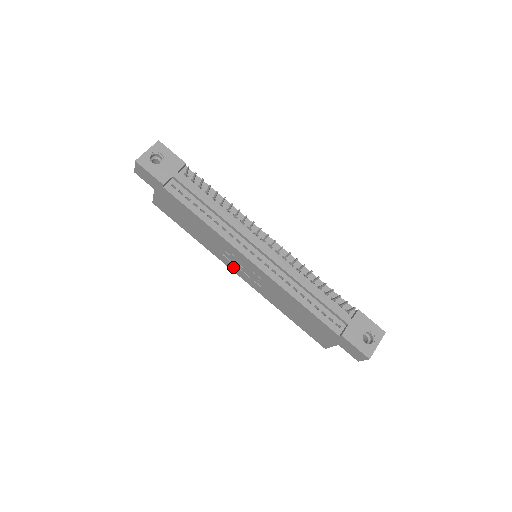
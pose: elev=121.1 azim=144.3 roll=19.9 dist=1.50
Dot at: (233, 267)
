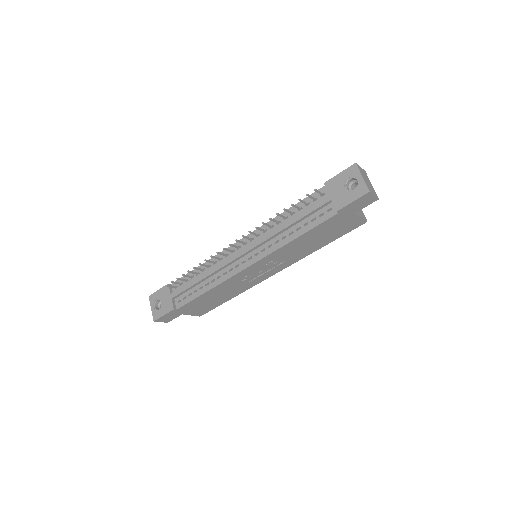
Dot at: (263, 277)
